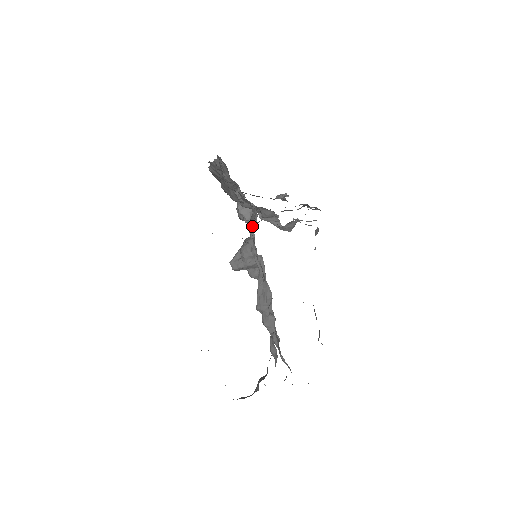
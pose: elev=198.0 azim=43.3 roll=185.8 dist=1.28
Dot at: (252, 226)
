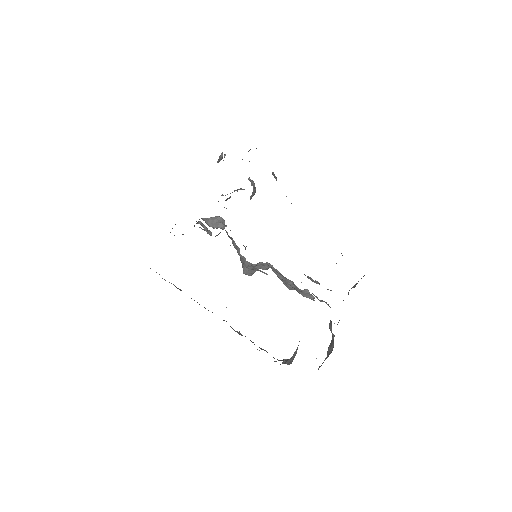
Dot at: (236, 249)
